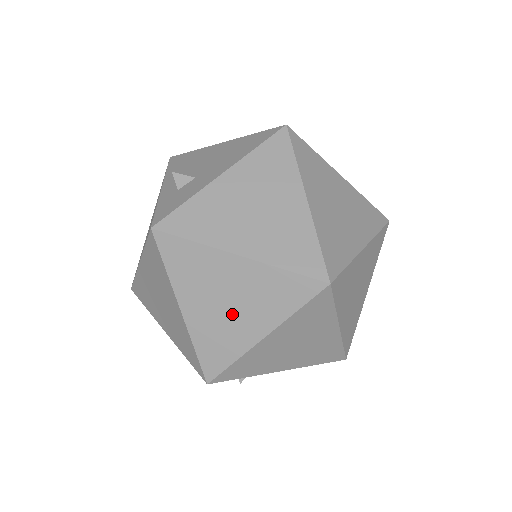
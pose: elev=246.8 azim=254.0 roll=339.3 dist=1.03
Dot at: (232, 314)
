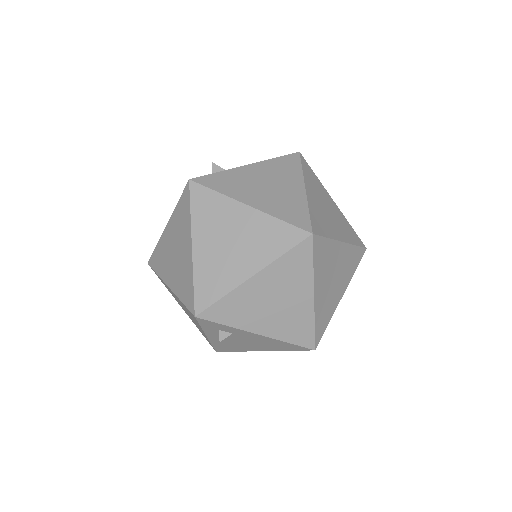
Dot at: (232, 253)
